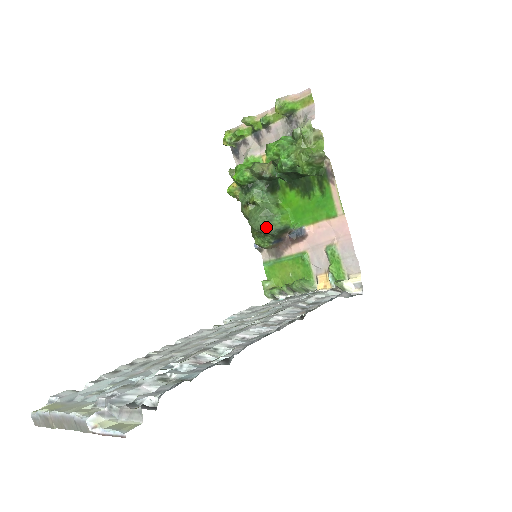
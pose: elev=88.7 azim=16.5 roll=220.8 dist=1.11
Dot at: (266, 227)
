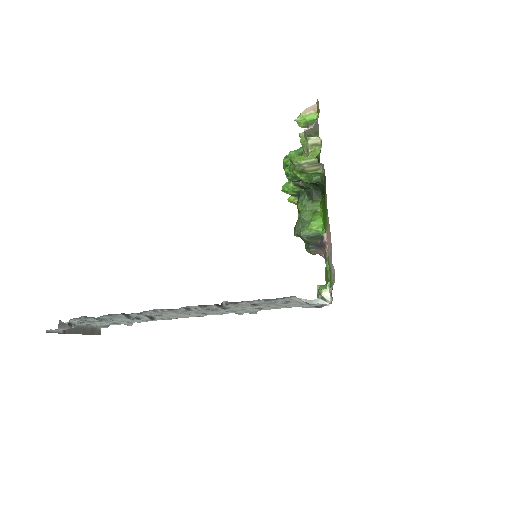
Dot at: (298, 233)
